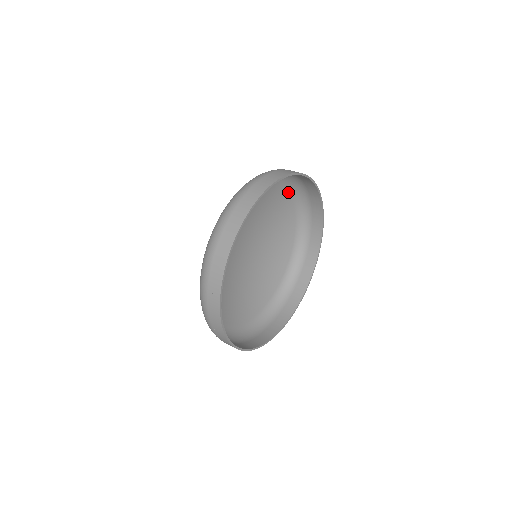
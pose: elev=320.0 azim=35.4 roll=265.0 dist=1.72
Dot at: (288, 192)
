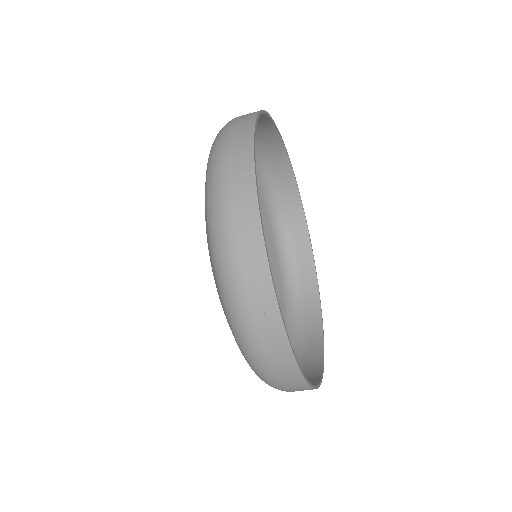
Dot at: occluded
